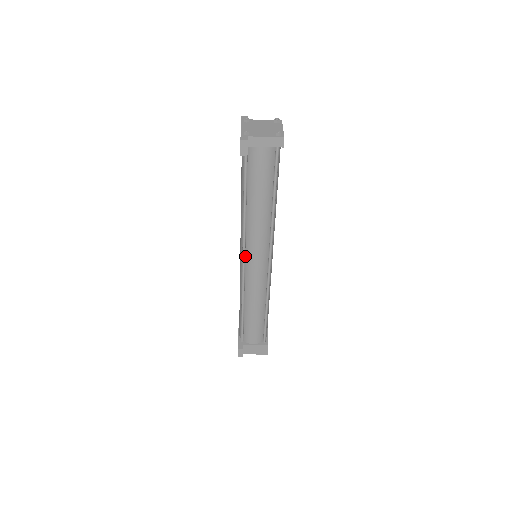
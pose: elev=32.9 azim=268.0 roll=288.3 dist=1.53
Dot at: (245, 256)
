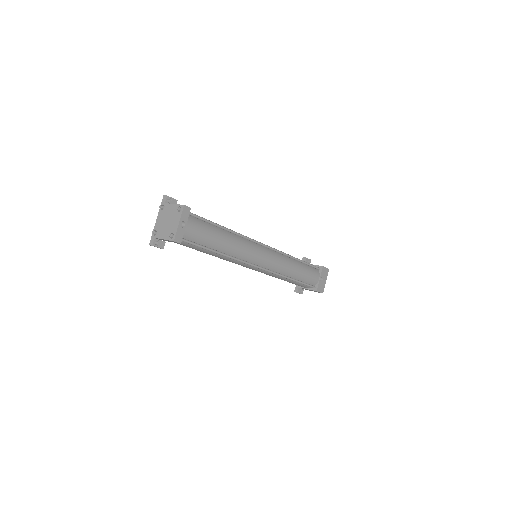
Dot at: occluded
